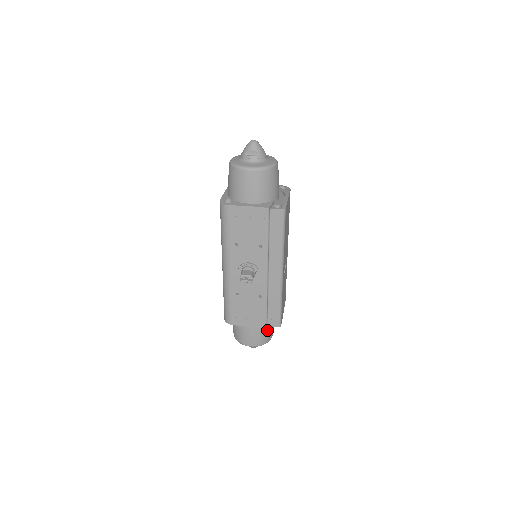
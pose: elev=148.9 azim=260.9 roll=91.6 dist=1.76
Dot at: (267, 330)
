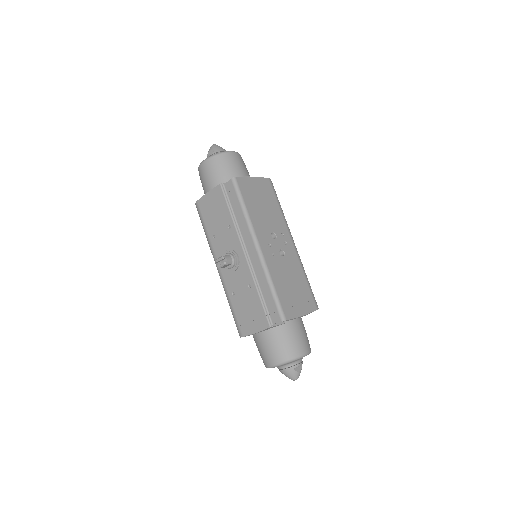
Dot at: (284, 338)
